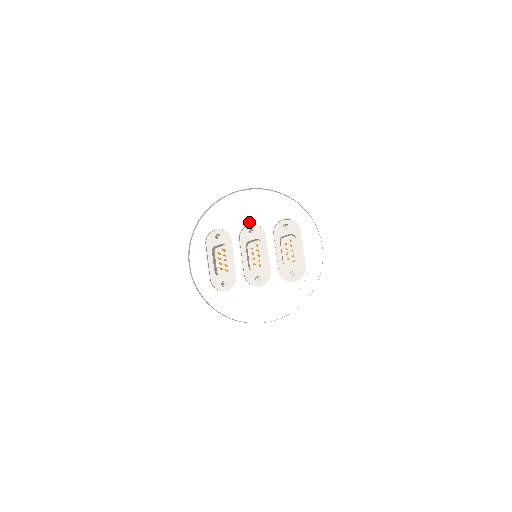
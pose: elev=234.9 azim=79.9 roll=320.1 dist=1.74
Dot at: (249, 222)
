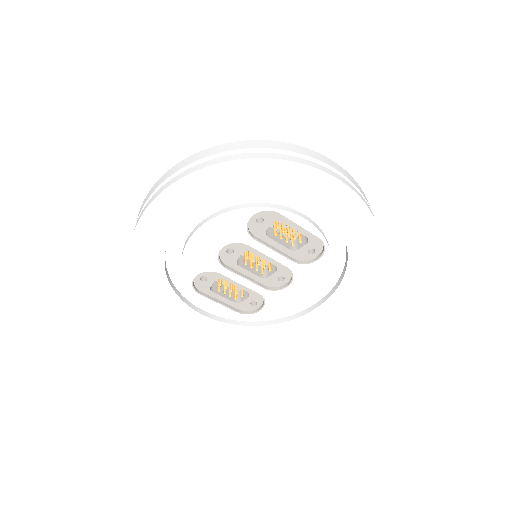
Dot at: (219, 249)
